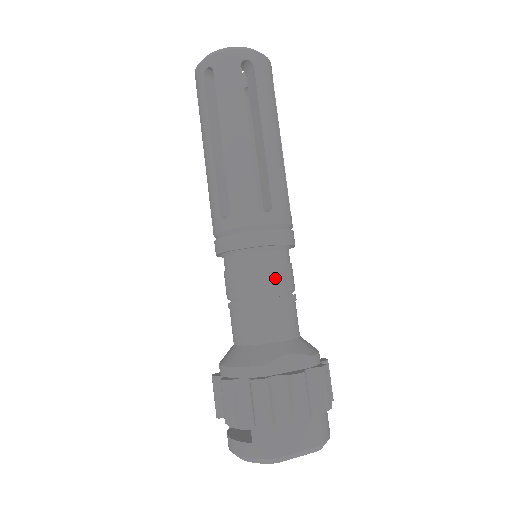
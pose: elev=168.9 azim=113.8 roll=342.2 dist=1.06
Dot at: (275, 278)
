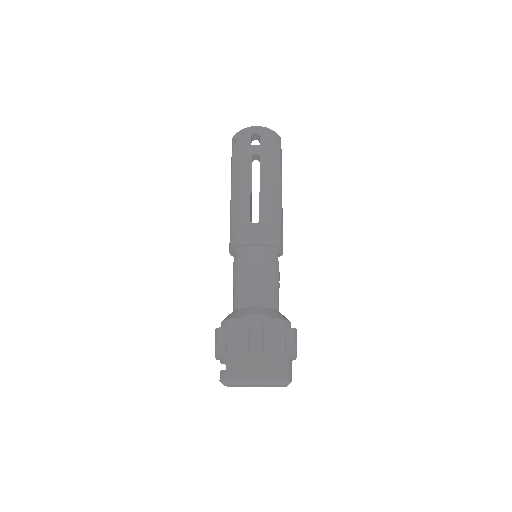
Dot at: (257, 266)
